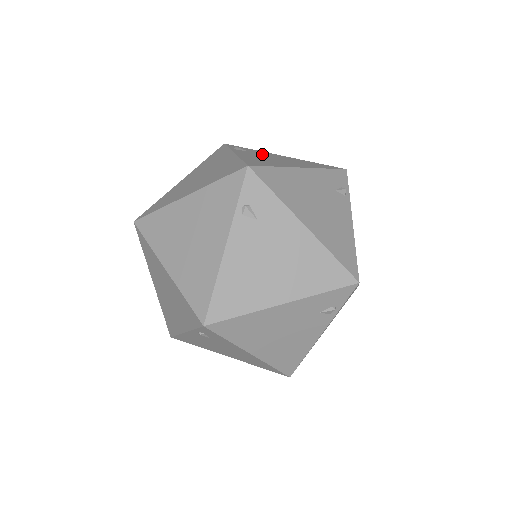
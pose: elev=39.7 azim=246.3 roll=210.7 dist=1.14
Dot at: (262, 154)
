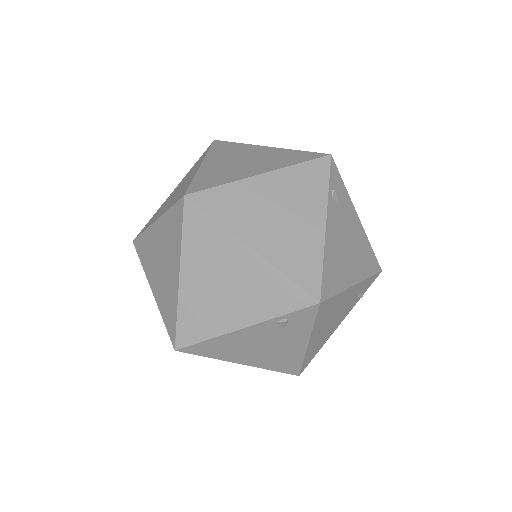
Dot at: (345, 218)
